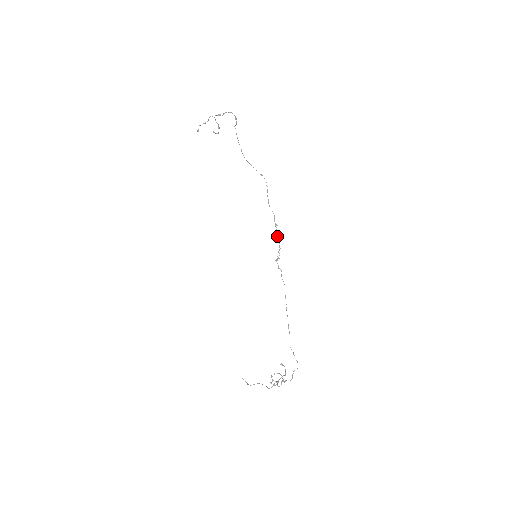
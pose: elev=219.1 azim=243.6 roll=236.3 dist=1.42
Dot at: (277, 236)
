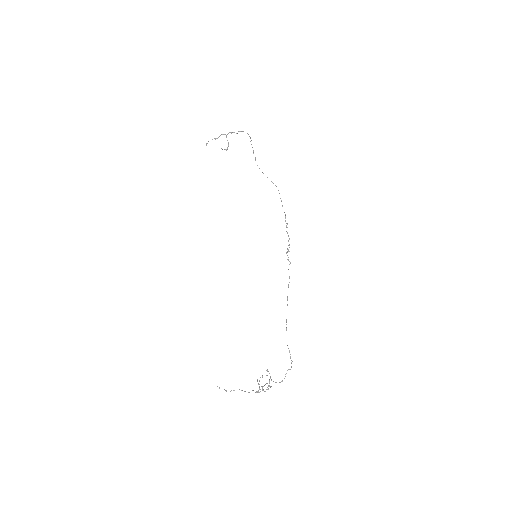
Dot at: (287, 233)
